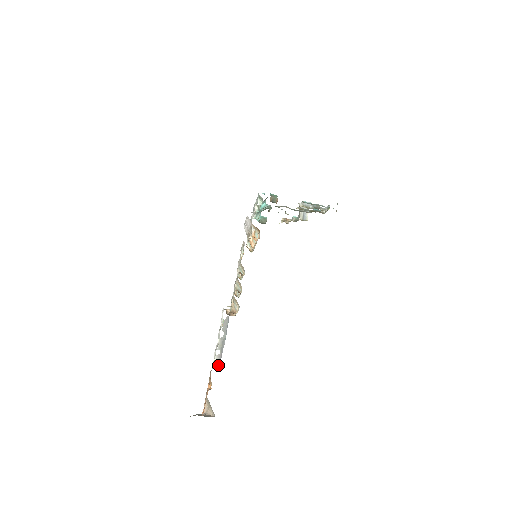
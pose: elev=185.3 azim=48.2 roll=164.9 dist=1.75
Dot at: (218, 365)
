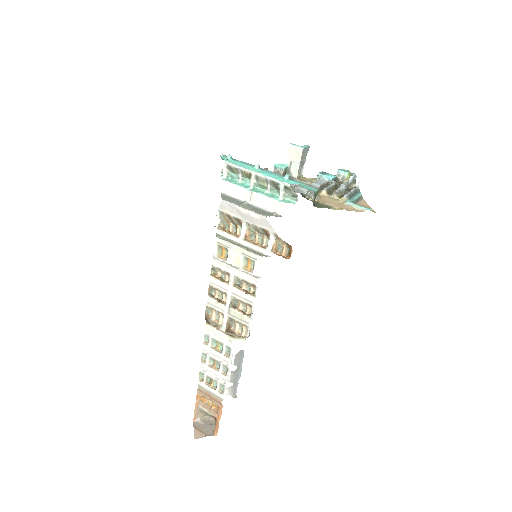
Dot at: (232, 395)
